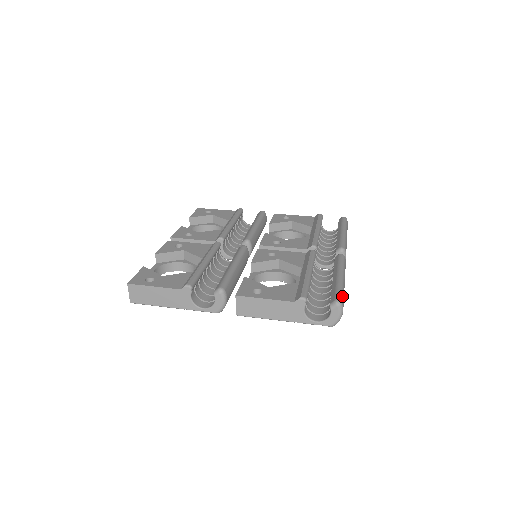
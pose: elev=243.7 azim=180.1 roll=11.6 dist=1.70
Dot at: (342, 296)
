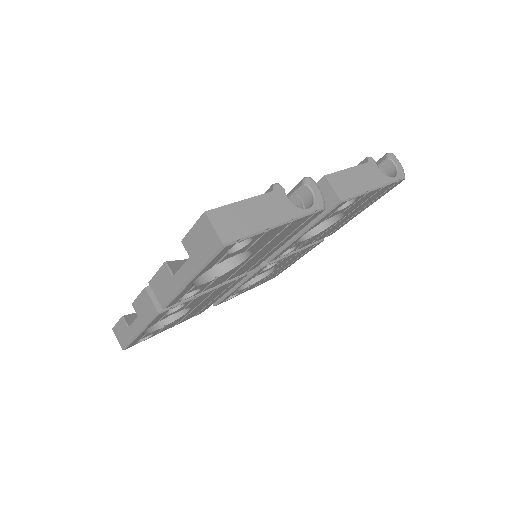
Dot at: occluded
